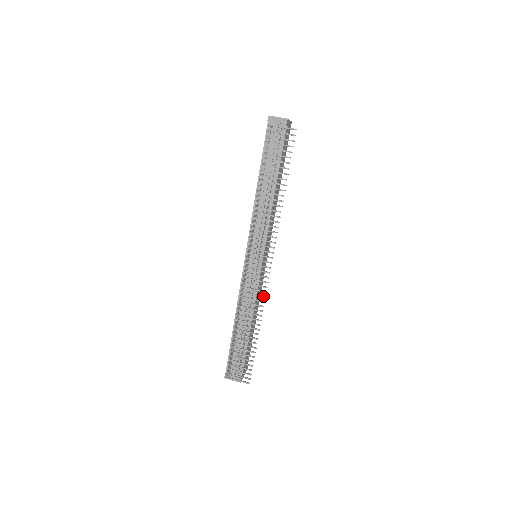
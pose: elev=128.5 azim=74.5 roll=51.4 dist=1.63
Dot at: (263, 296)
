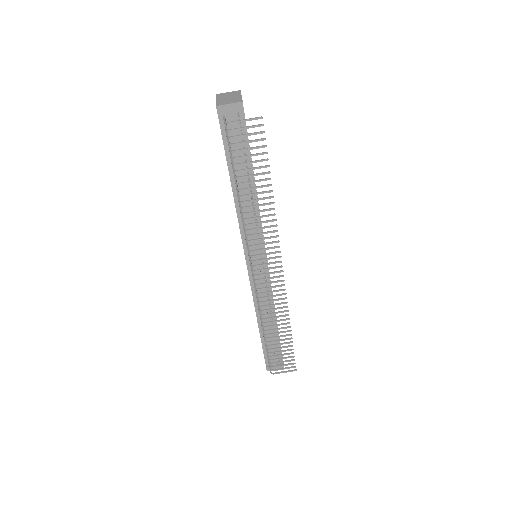
Dot at: (284, 298)
